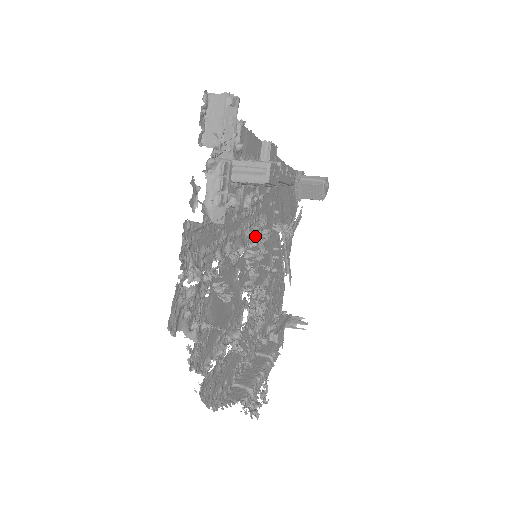
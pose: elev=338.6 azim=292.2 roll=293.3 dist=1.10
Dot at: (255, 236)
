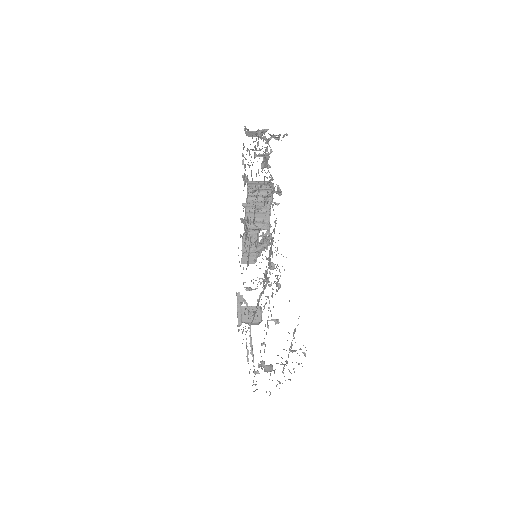
Dot at: occluded
